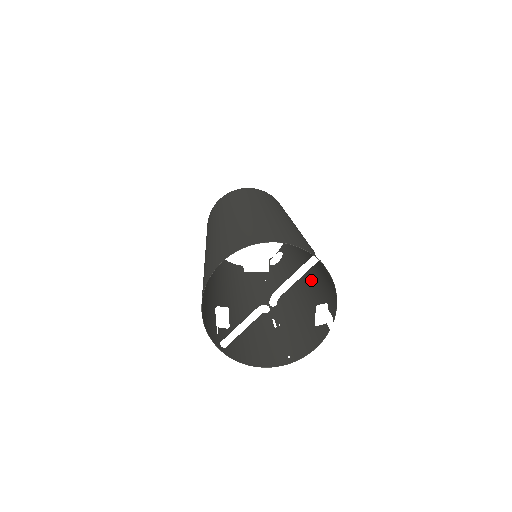
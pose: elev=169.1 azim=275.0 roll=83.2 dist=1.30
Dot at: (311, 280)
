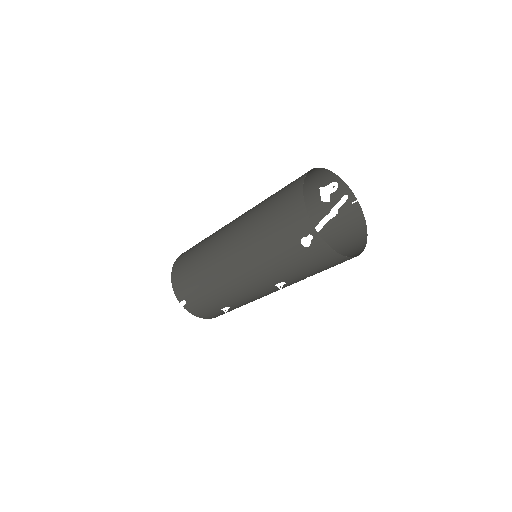
Dot at: (359, 192)
